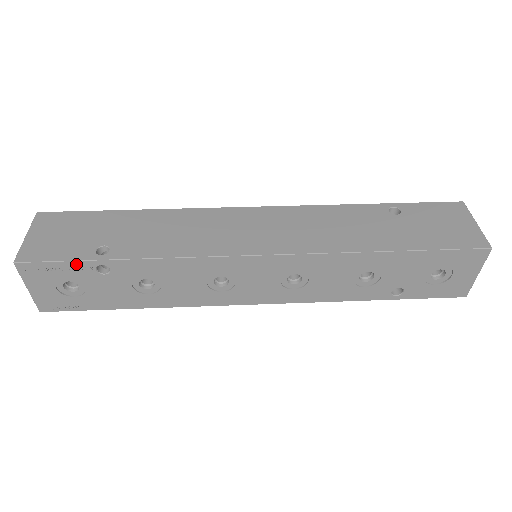
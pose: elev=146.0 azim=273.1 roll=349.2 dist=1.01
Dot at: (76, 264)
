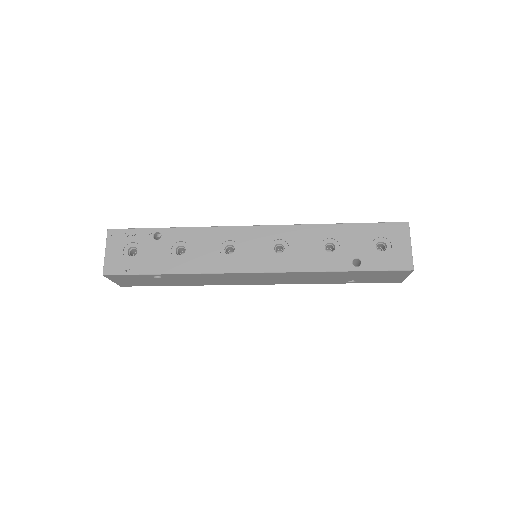
Dot at: (143, 231)
